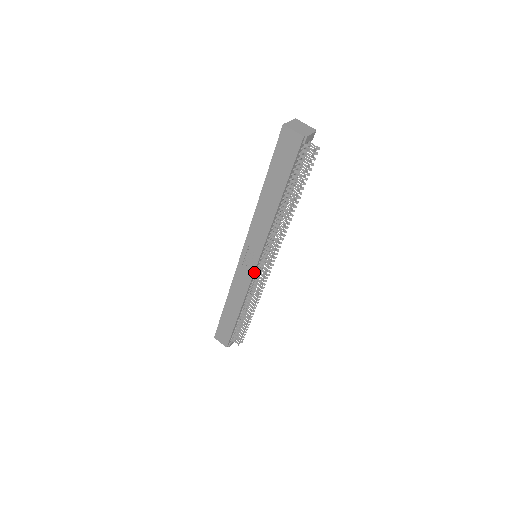
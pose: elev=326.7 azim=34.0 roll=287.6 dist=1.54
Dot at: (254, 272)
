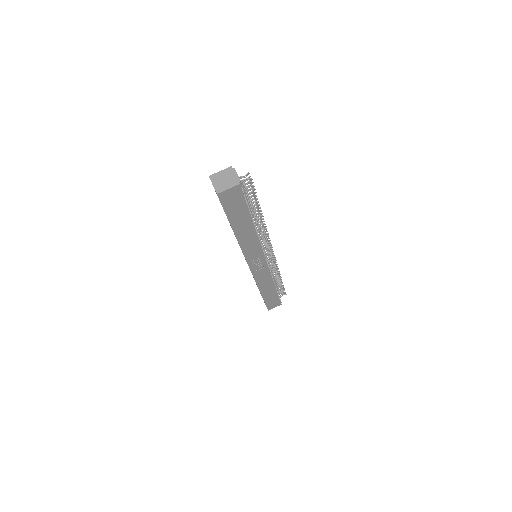
Dot at: (267, 264)
